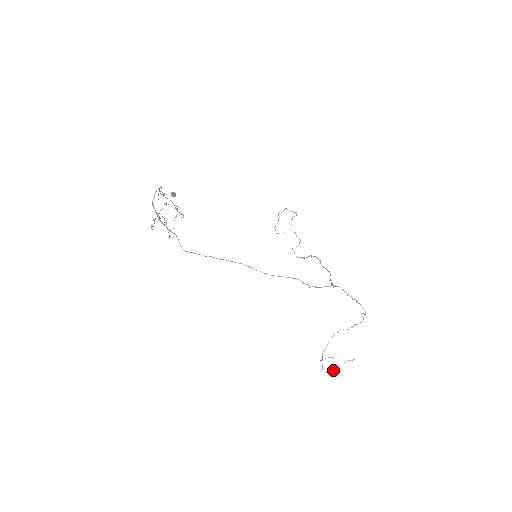
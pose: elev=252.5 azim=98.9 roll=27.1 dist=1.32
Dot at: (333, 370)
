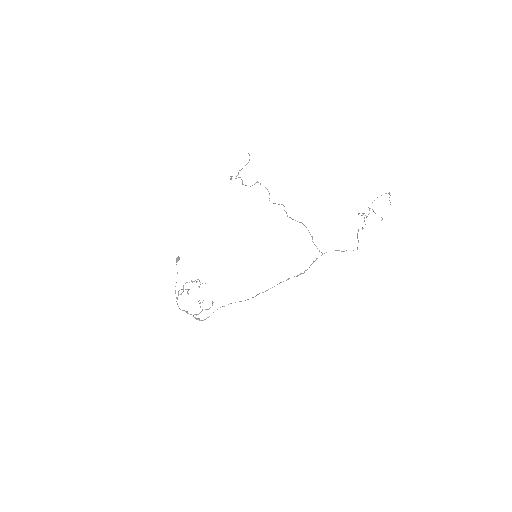
Dot at: occluded
